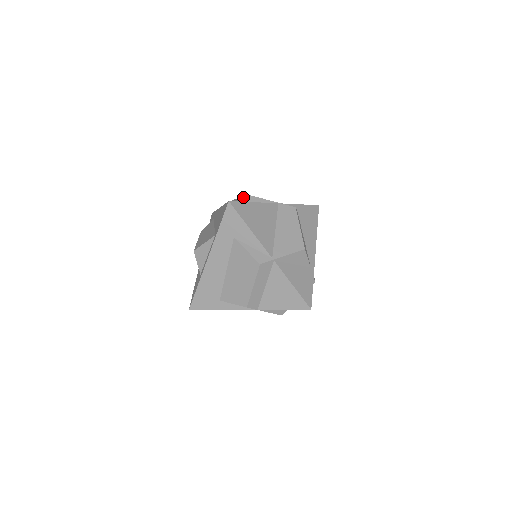
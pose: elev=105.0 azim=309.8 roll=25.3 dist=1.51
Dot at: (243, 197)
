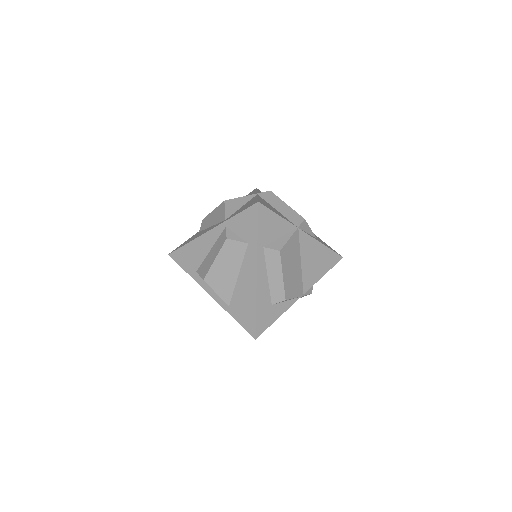
Dot at: (282, 290)
